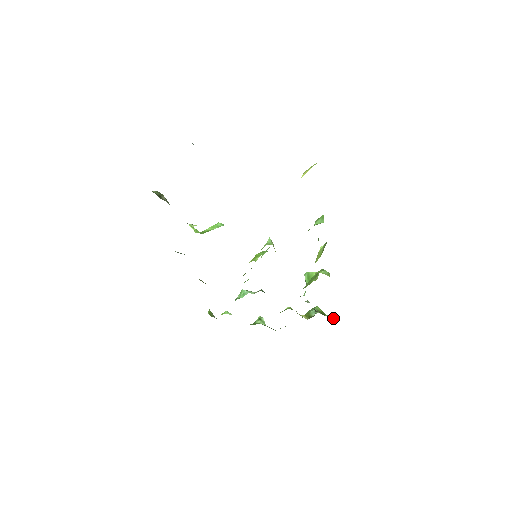
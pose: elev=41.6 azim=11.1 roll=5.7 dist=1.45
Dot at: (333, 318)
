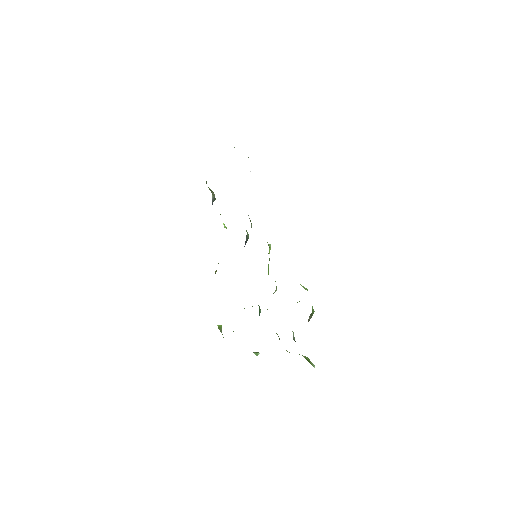
Dot at: occluded
